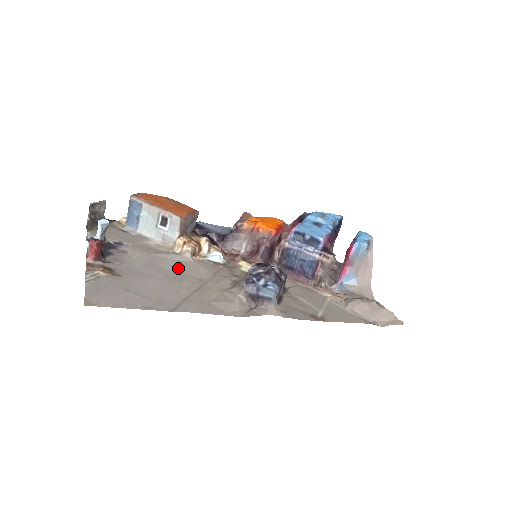
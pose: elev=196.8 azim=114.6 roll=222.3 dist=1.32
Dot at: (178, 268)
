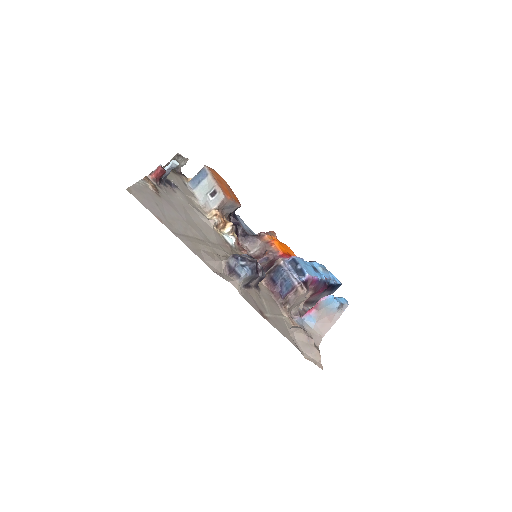
Dot at: (199, 223)
